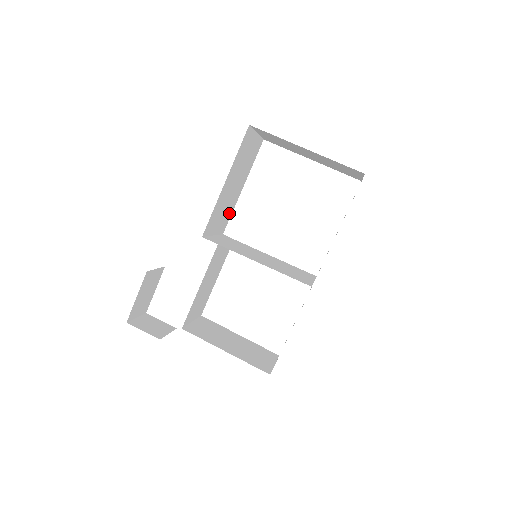
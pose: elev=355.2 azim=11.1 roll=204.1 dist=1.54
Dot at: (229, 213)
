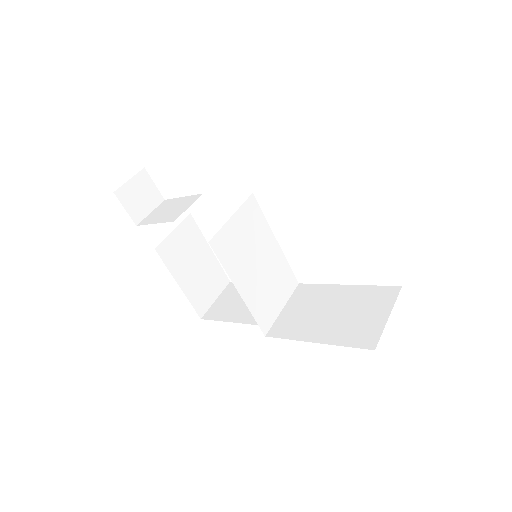
Dot at: occluded
